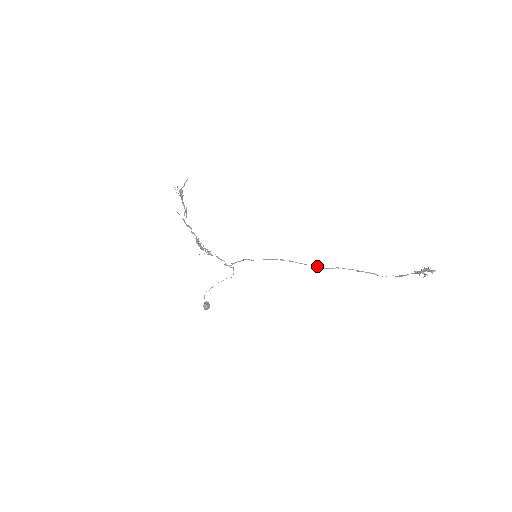
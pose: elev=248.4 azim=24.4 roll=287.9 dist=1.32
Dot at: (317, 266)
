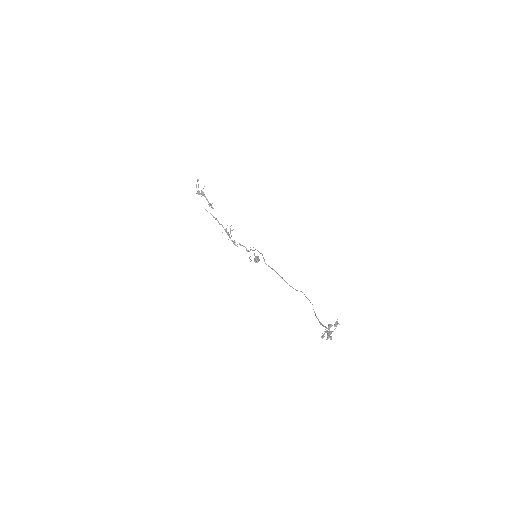
Dot at: occluded
